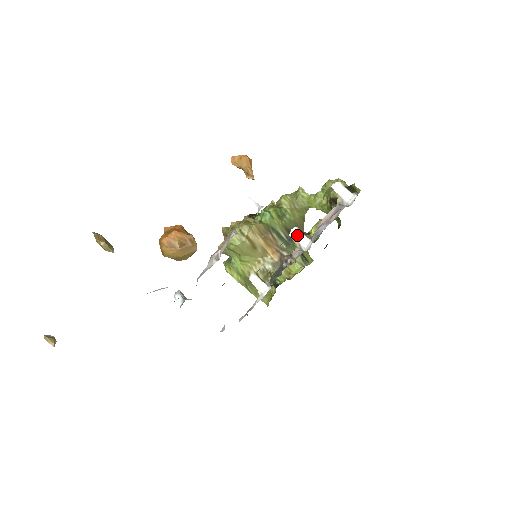
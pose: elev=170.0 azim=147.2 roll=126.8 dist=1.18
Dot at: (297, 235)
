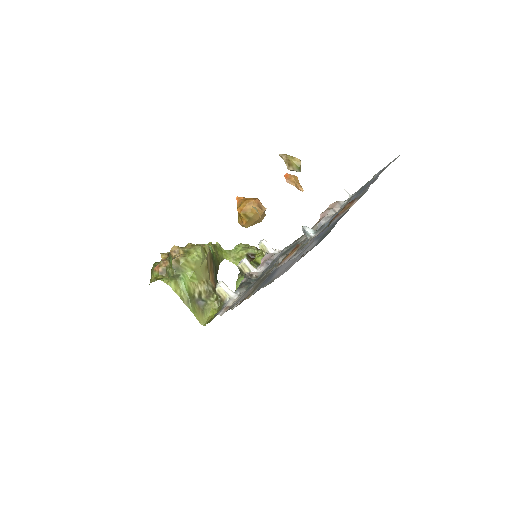
Dot at: (248, 263)
